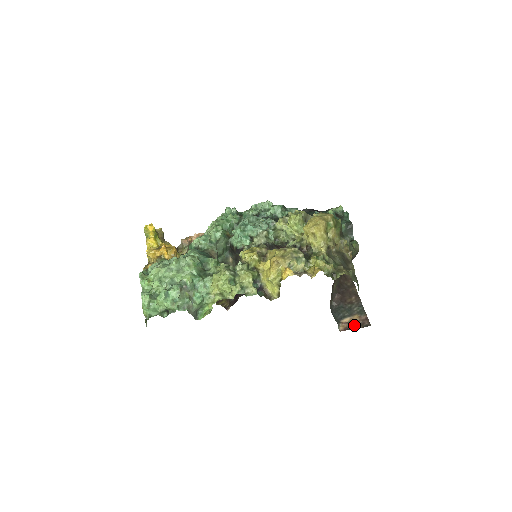
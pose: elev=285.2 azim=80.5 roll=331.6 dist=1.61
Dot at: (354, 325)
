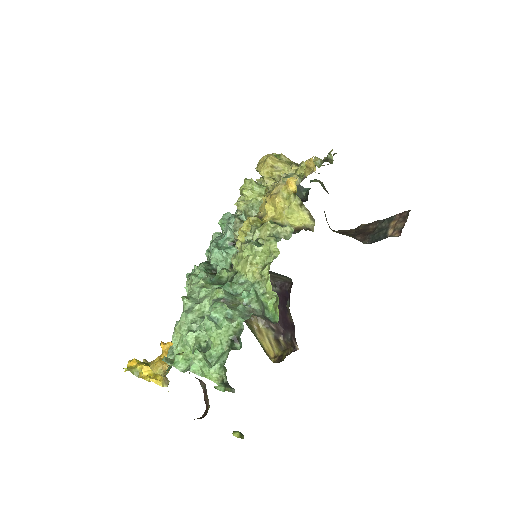
Dot at: (400, 224)
